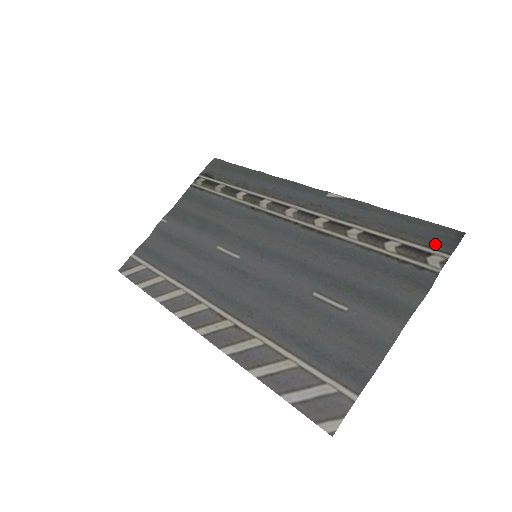
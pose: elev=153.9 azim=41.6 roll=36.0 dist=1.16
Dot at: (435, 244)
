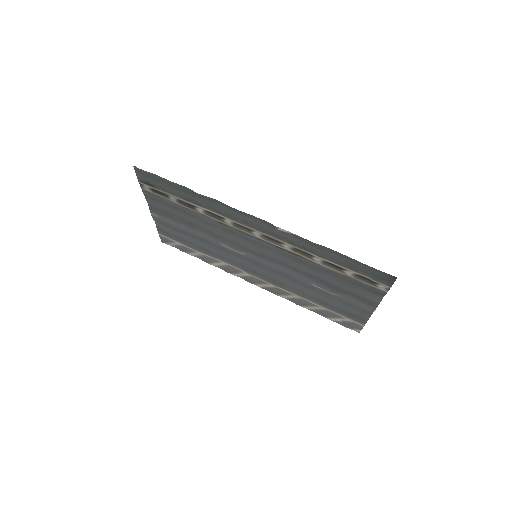
Dot at: (379, 279)
